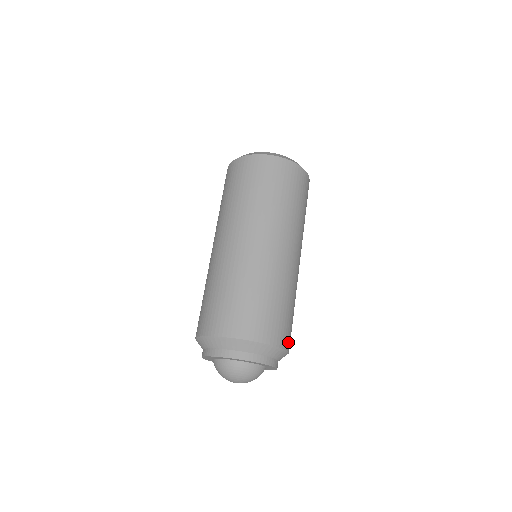
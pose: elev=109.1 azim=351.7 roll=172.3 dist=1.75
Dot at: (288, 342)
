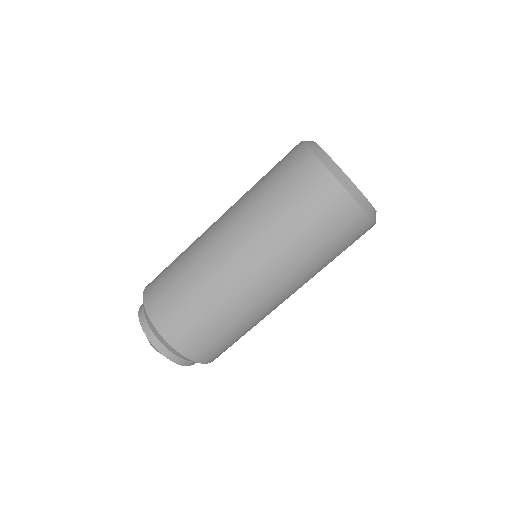
Dot at: (214, 358)
